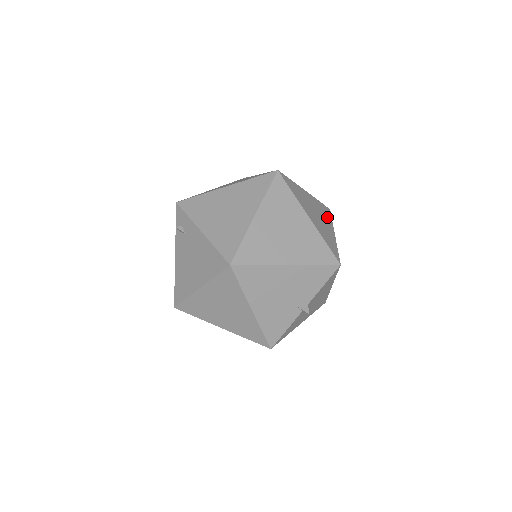
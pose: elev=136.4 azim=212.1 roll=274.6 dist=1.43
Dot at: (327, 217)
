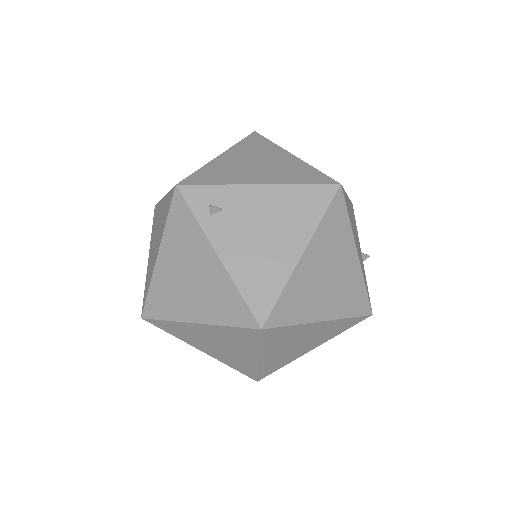
Dot at: occluded
